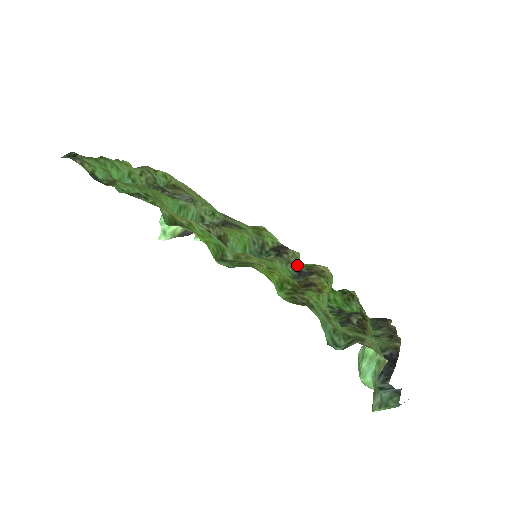
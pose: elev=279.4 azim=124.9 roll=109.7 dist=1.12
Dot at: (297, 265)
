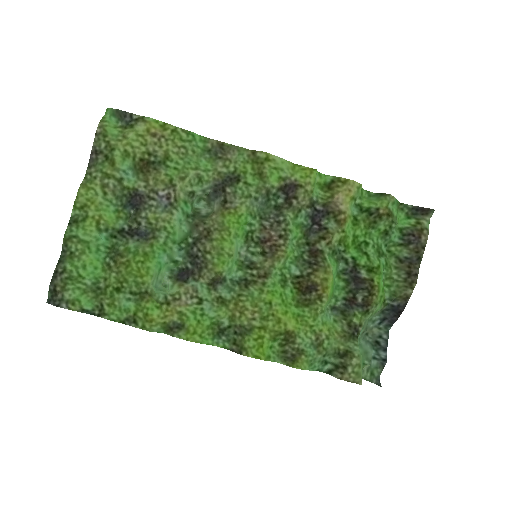
Dot at: (311, 204)
